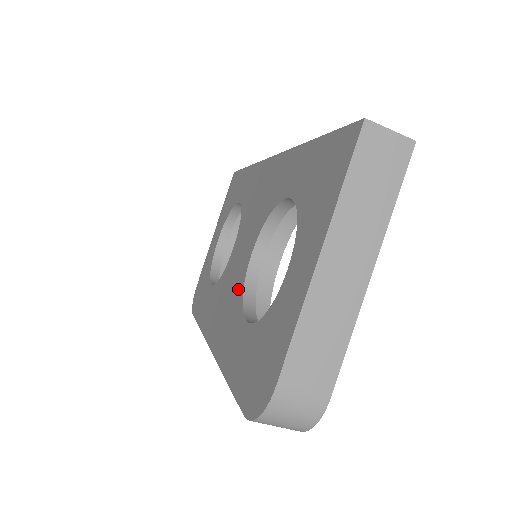
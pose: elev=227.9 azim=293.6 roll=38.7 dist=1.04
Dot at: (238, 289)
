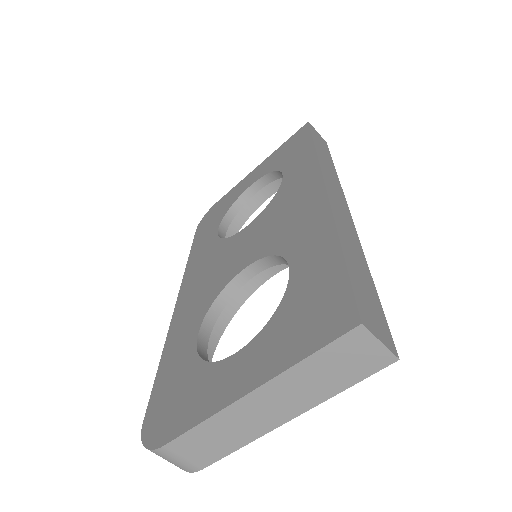
Dot at: (217, 286)
